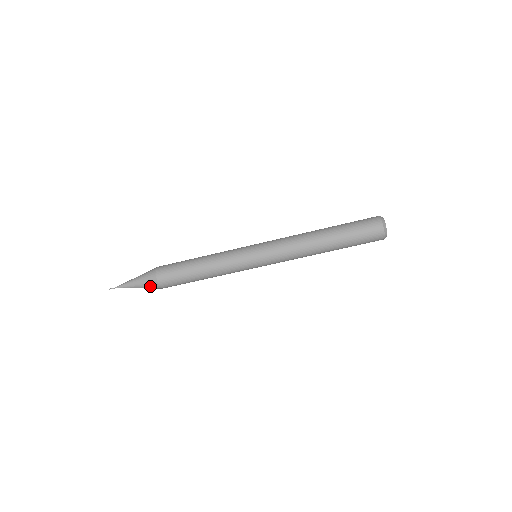
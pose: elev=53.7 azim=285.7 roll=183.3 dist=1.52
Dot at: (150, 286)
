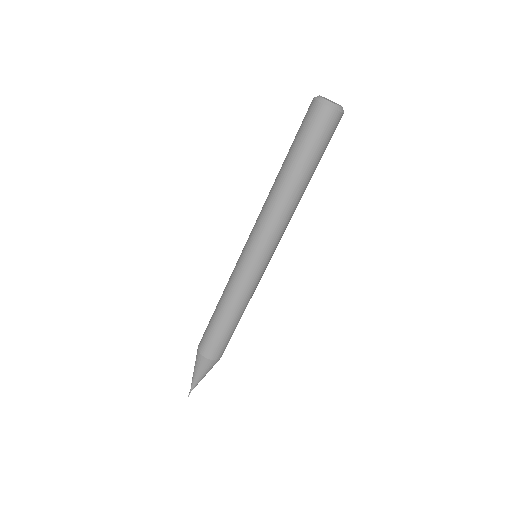
Dot at: (203, 365)
